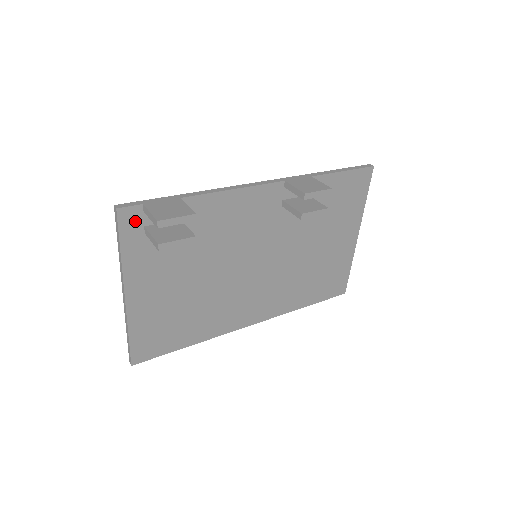
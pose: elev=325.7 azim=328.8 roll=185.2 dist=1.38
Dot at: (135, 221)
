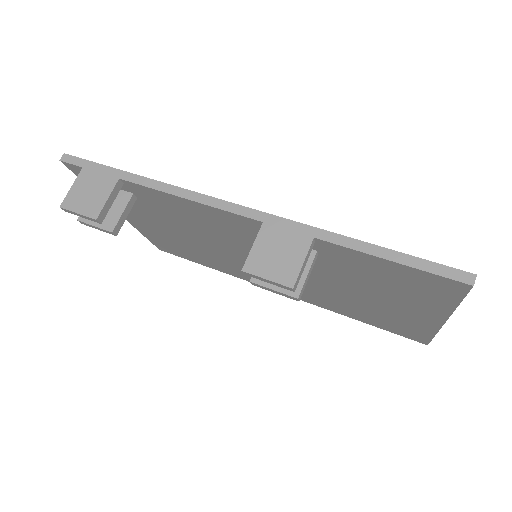
Dot at: occluded
